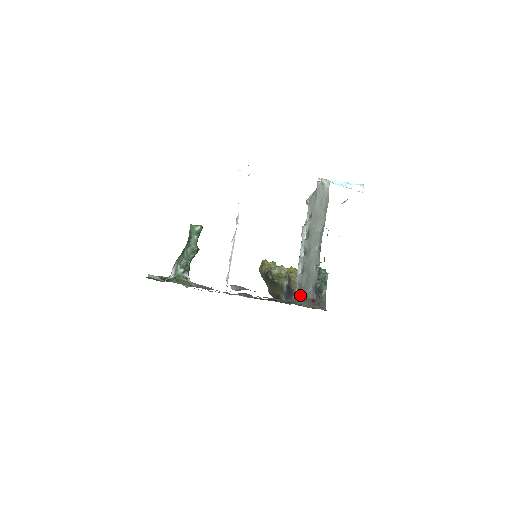
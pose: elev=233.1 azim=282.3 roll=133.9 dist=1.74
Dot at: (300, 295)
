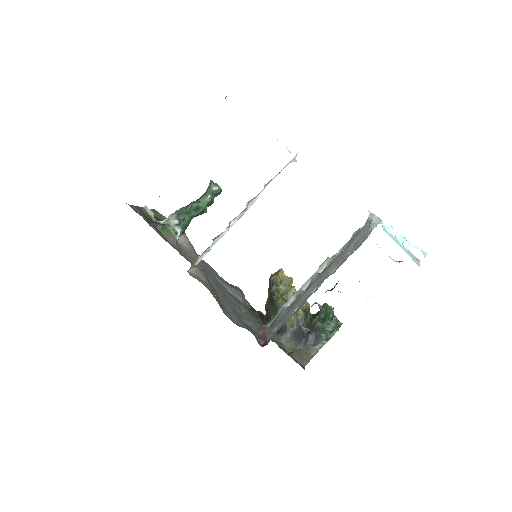
Dot at: (268, 328)
